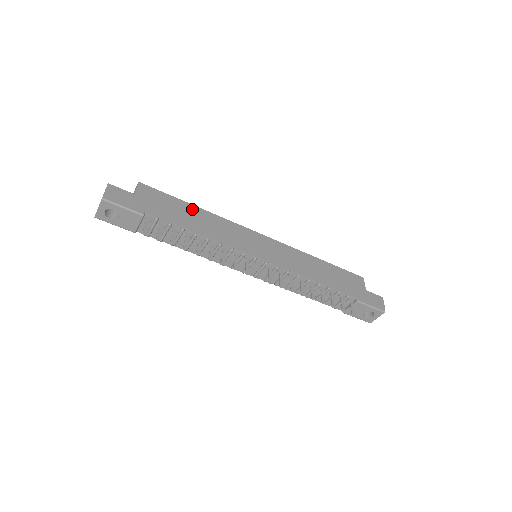
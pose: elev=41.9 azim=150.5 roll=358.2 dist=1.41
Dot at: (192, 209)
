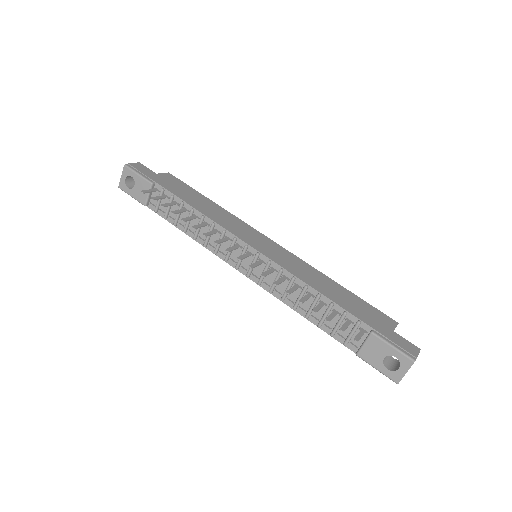
Dot at: (205, 199)
